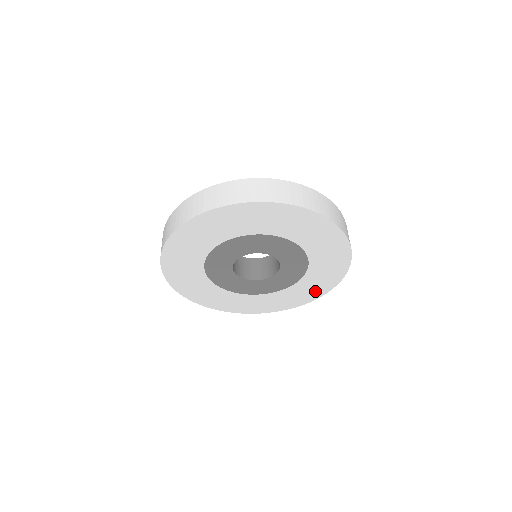
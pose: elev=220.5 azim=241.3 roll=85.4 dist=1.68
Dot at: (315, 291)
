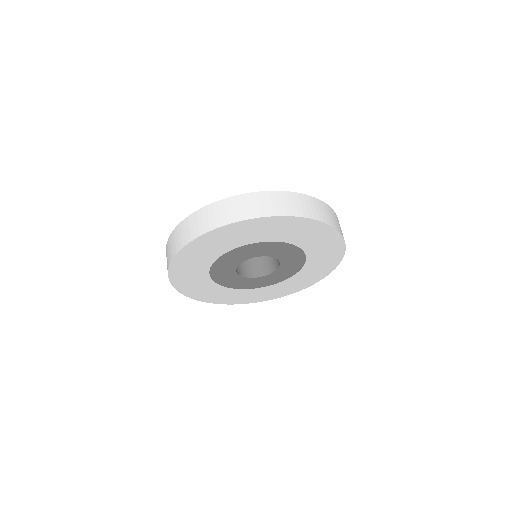
Dot at: (291, 289)
